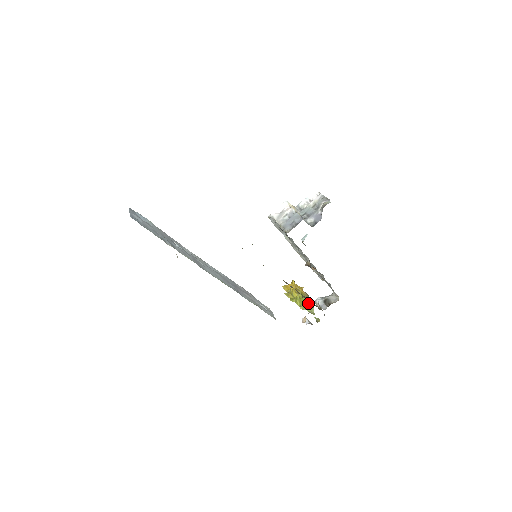
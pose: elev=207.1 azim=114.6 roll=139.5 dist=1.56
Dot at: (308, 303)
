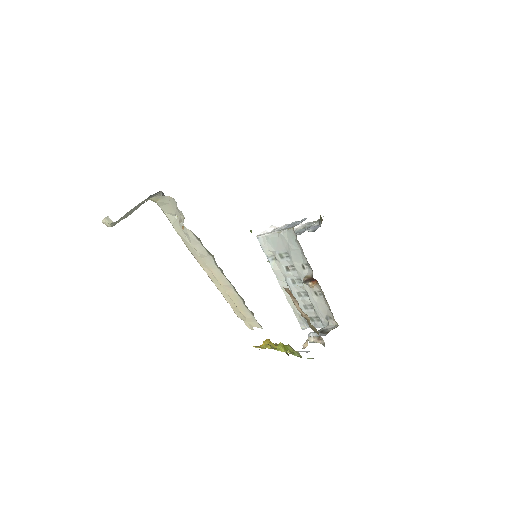
Dot at: (293, 351)
